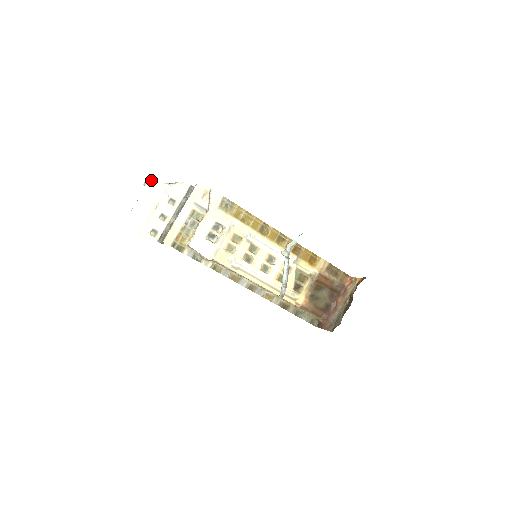
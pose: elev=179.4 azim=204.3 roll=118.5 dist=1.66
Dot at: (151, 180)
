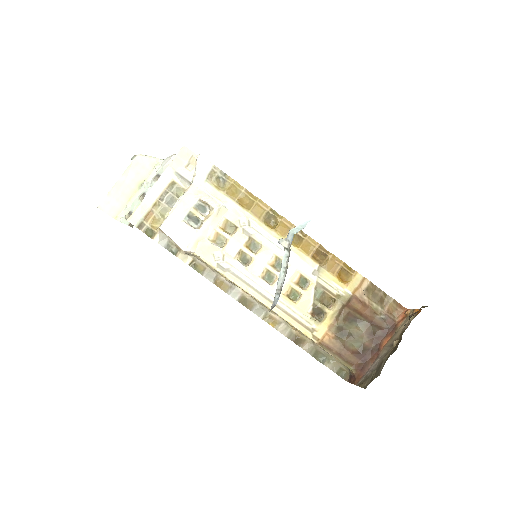
Dot at: (141, 154)
